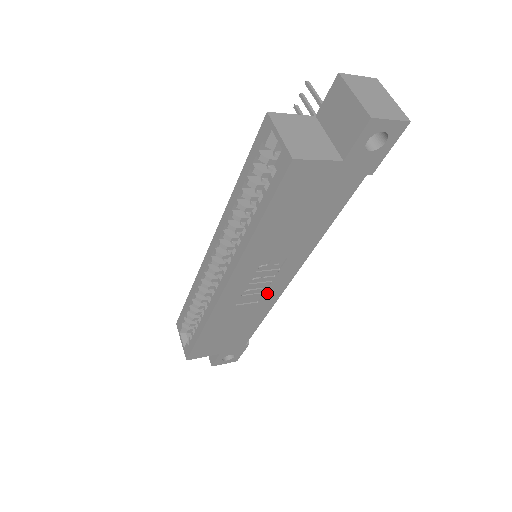
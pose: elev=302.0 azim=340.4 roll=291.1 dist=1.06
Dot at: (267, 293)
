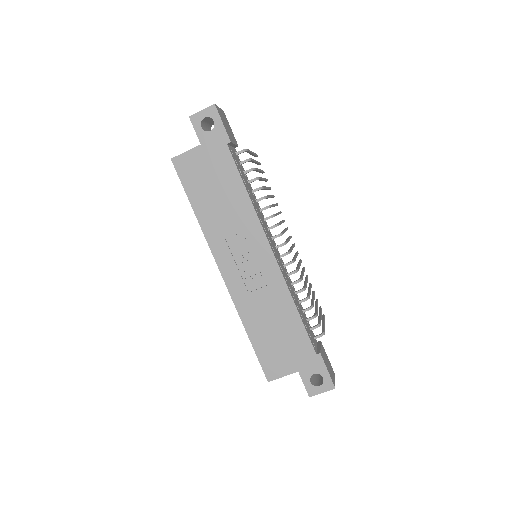
Dot at: (265, 272)
